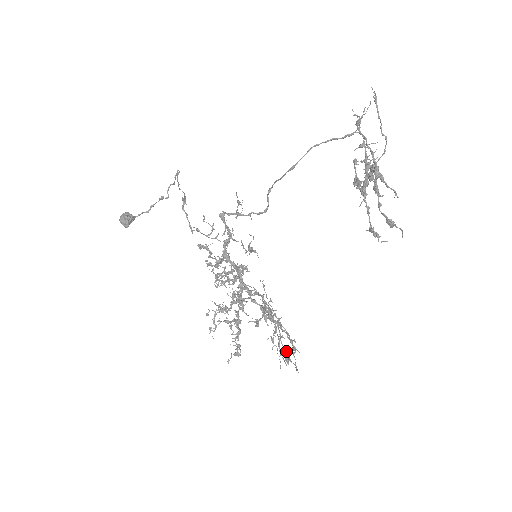
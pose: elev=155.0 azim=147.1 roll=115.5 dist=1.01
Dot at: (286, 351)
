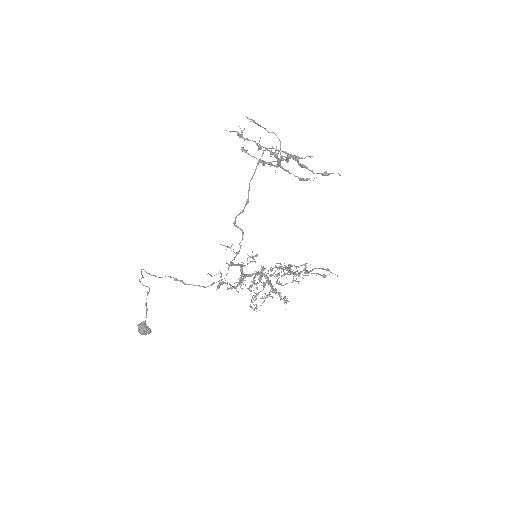
Dot at: occluded
